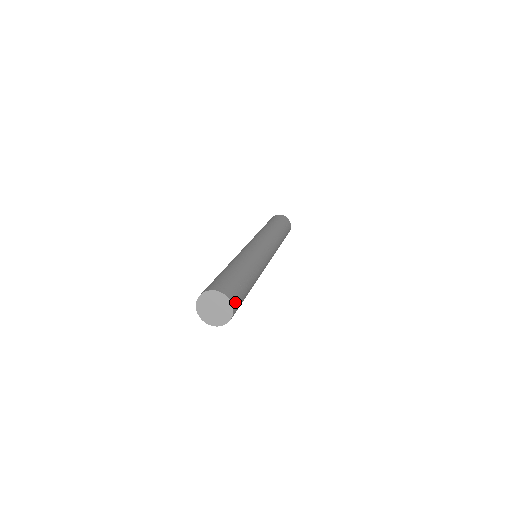
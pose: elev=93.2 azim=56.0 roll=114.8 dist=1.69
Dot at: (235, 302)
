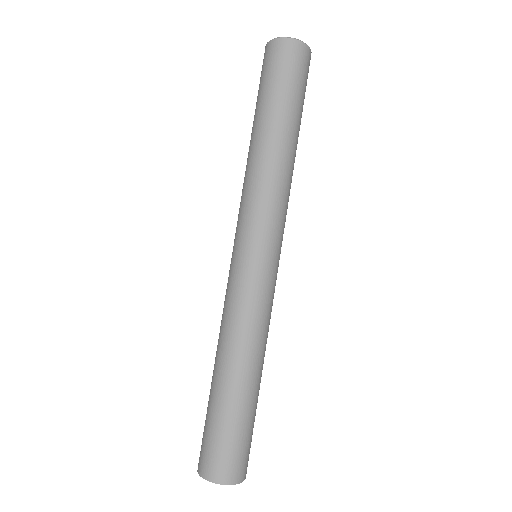
Dot at: (242, 470)
